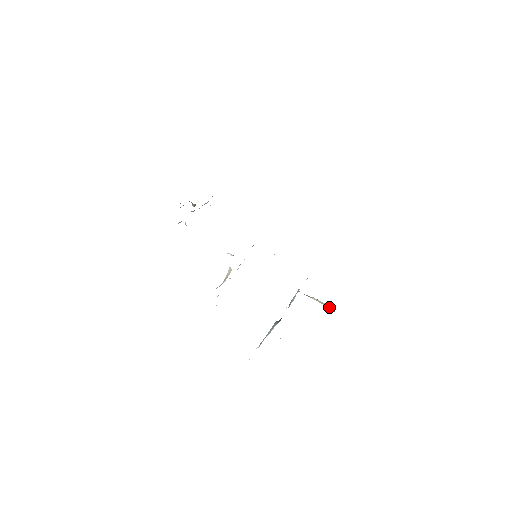
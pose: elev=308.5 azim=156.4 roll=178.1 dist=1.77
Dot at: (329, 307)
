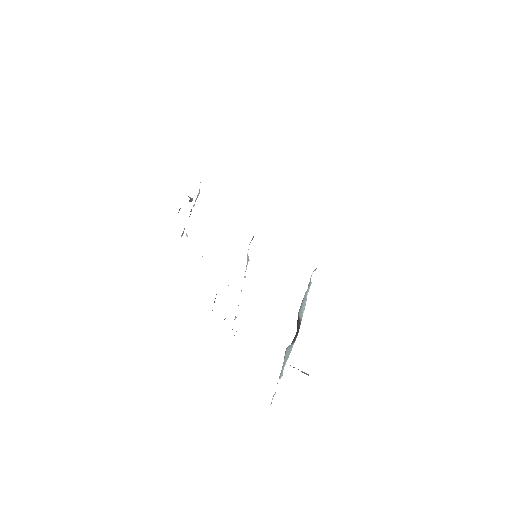
Dot at: occluded
